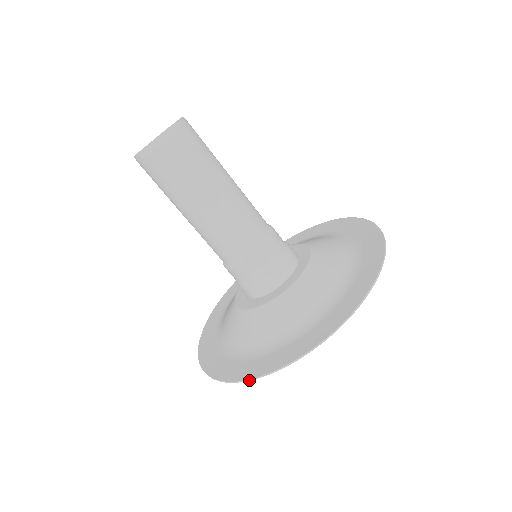
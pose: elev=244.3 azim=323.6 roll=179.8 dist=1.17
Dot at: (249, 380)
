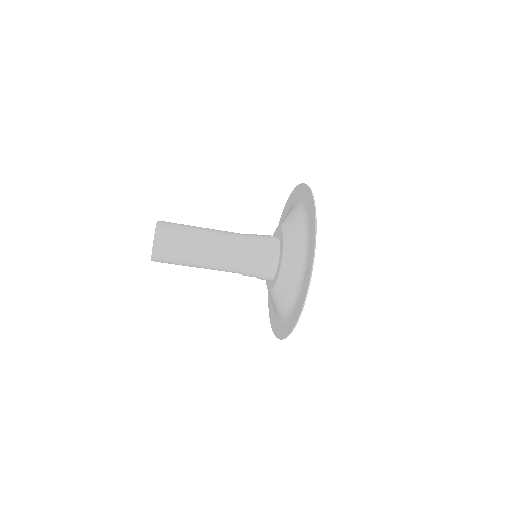
Dot at: occluded
